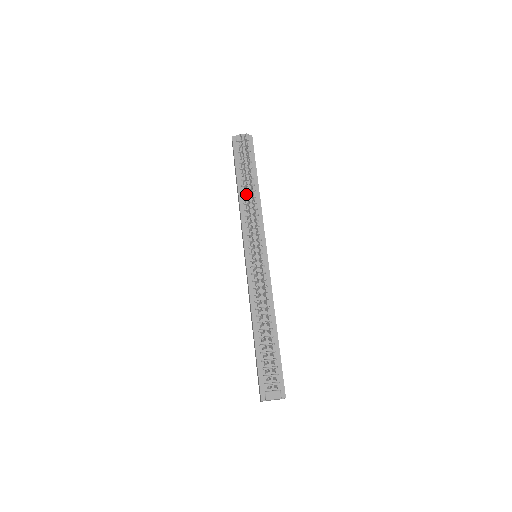
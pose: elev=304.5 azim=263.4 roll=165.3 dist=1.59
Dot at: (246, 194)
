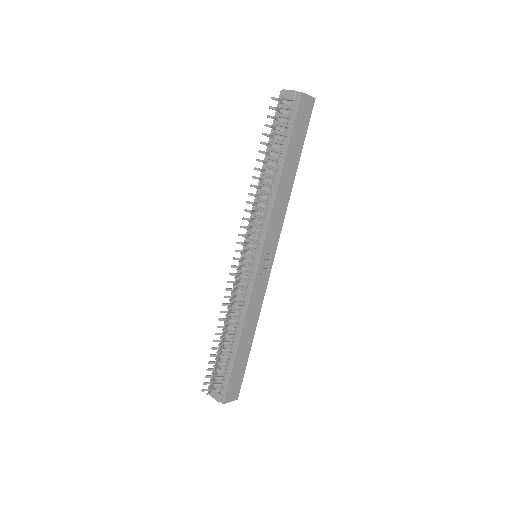
Dot at: occluded
